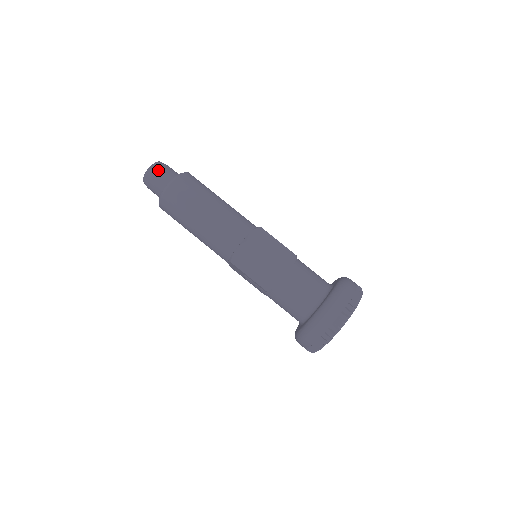
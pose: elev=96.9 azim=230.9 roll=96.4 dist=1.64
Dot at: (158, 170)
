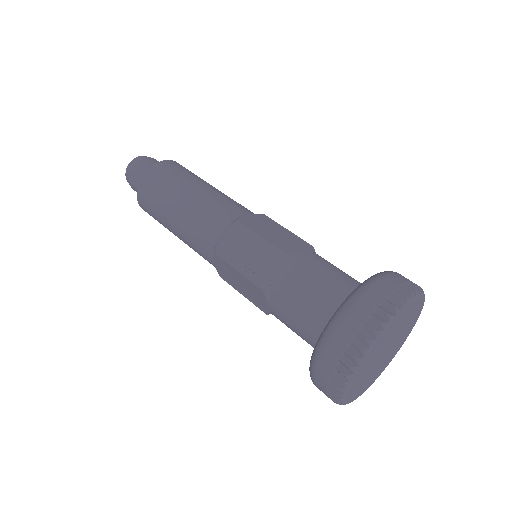
Dot at: occluded
